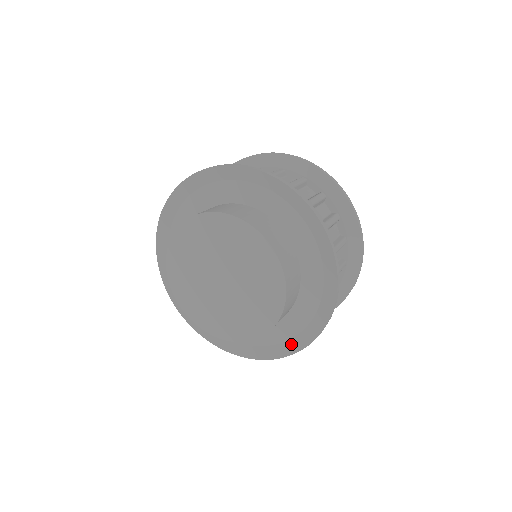
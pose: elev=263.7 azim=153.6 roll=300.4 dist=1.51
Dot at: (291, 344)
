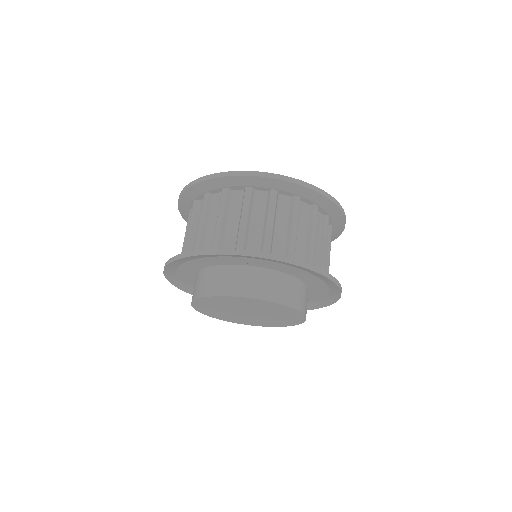
Dot at: (324, 301)
